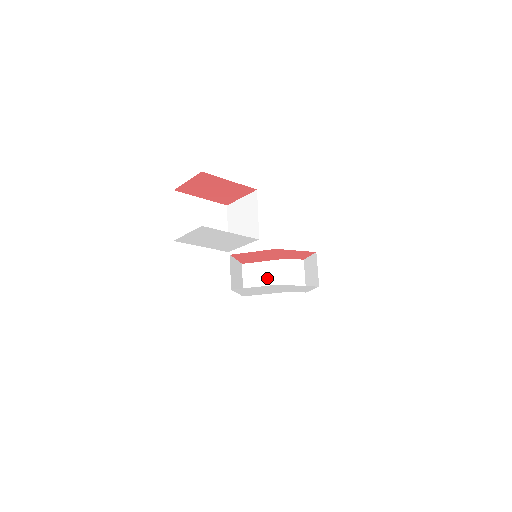
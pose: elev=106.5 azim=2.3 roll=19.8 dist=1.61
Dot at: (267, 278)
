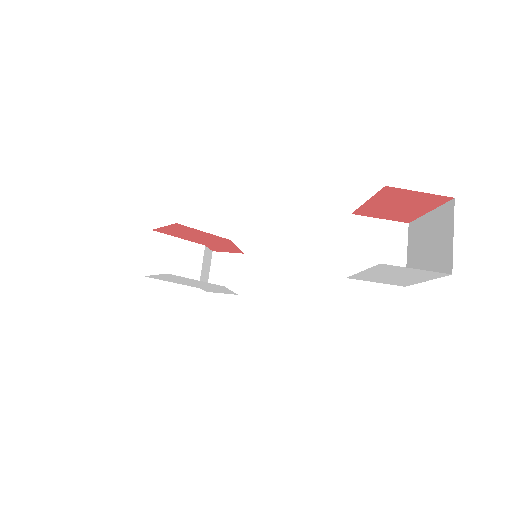
Dot at: (179, 262)
